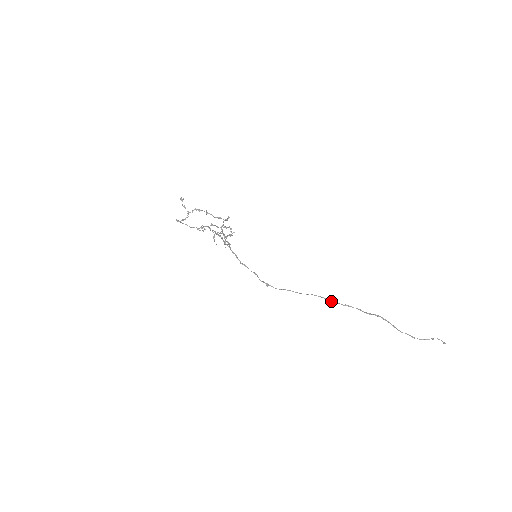
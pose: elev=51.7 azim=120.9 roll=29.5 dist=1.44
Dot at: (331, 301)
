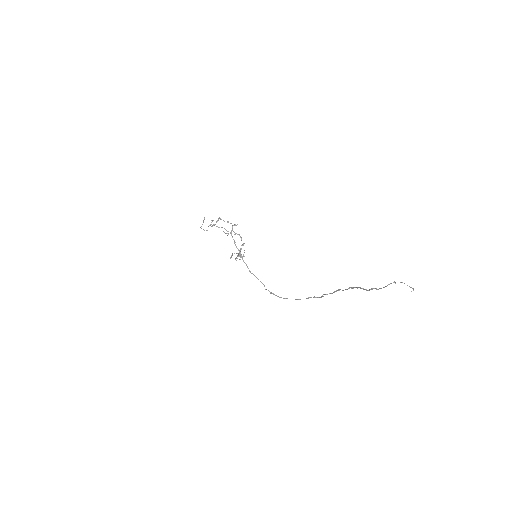
Dot at: (321, 296)
